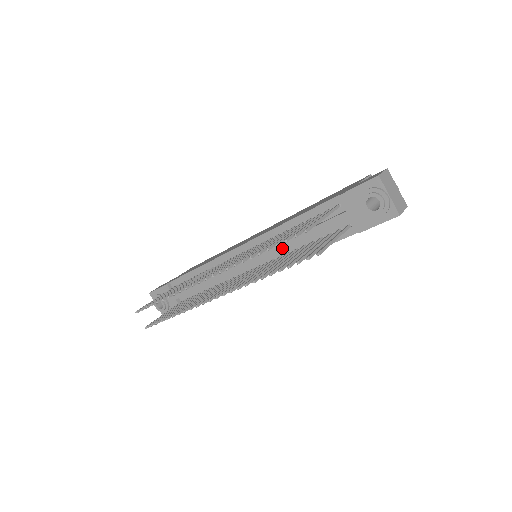
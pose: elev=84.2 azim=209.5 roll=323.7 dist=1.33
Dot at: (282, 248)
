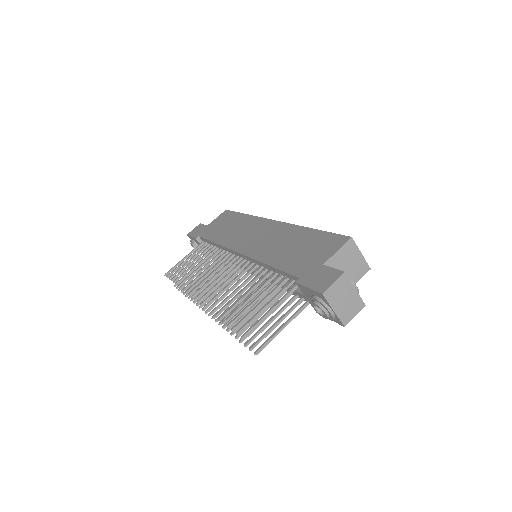
Dot at: occluded
